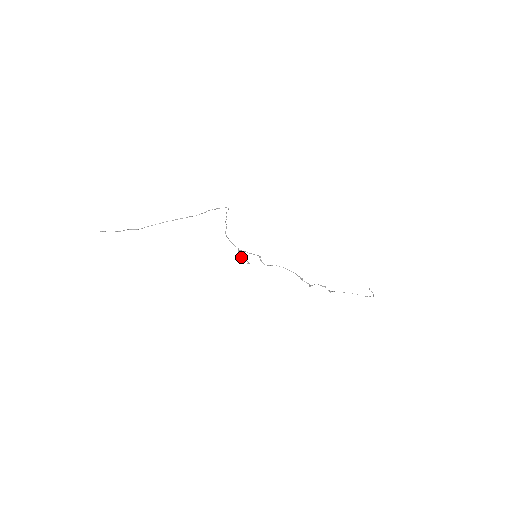
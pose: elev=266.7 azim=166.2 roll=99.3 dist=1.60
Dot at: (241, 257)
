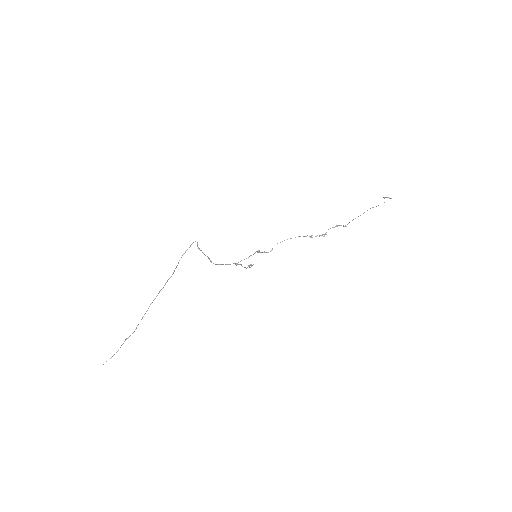
Dot at: occluded
